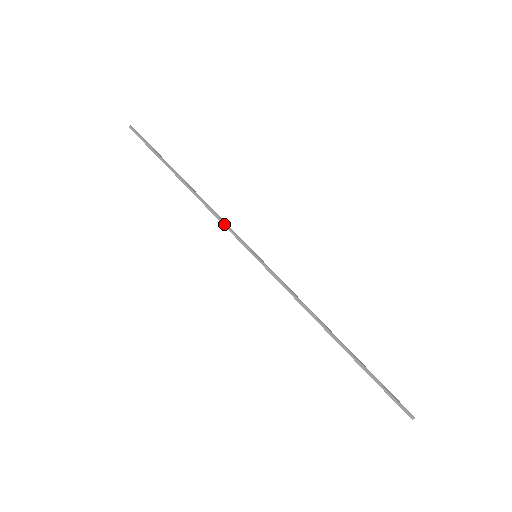
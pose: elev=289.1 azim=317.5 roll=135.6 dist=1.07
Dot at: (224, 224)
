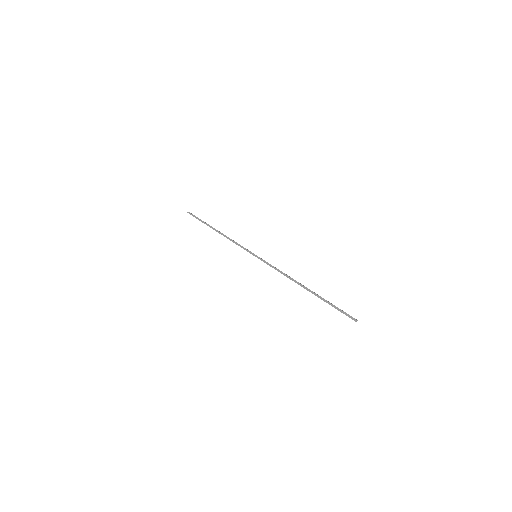
Dot at: (238, 244)
